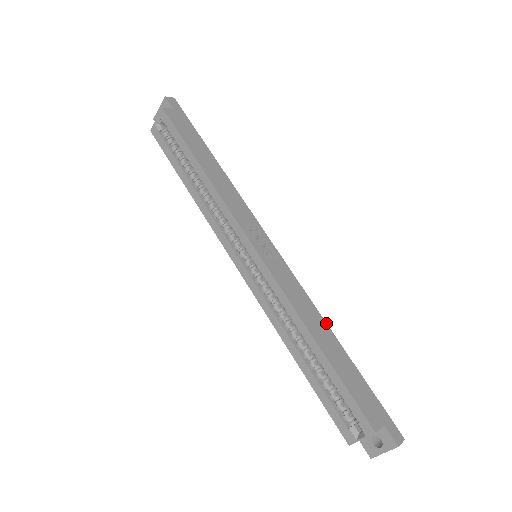
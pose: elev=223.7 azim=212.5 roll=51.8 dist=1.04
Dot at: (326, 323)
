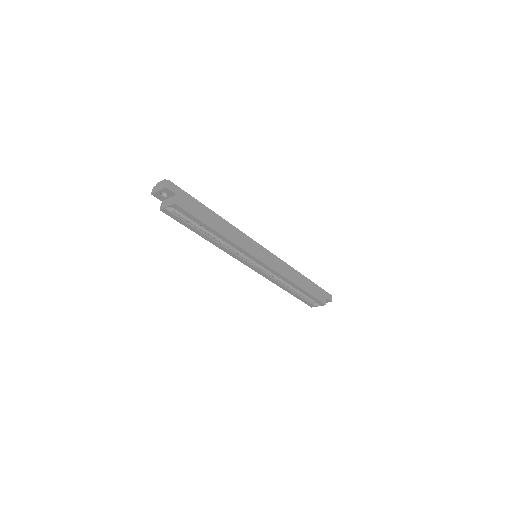
Dot at: (297, 271)
